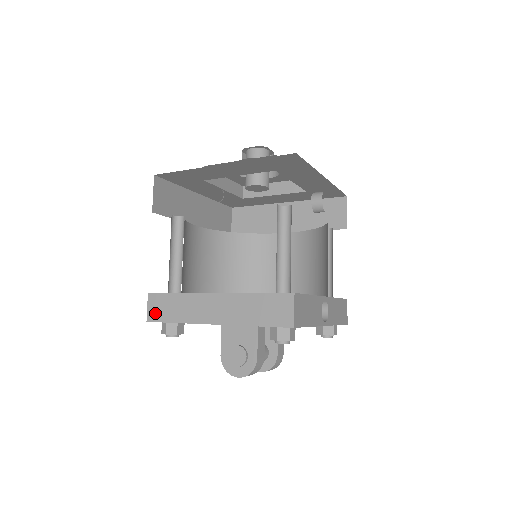
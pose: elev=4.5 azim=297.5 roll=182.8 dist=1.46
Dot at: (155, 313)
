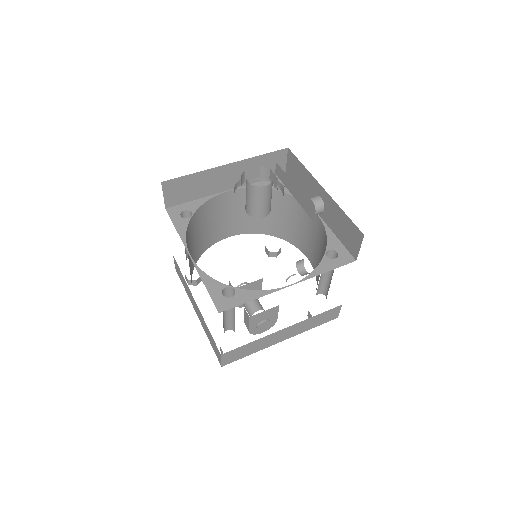
Dot at: (230, 360)
